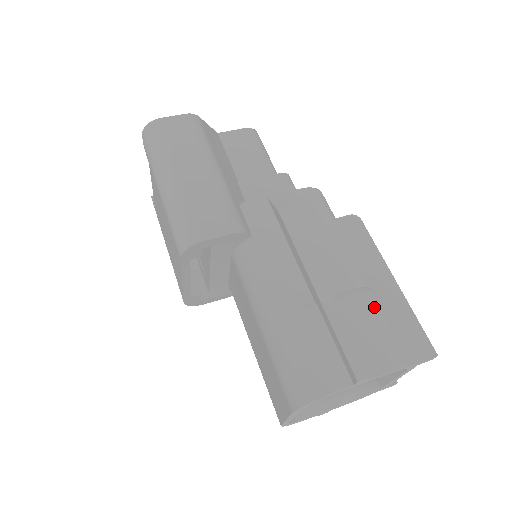
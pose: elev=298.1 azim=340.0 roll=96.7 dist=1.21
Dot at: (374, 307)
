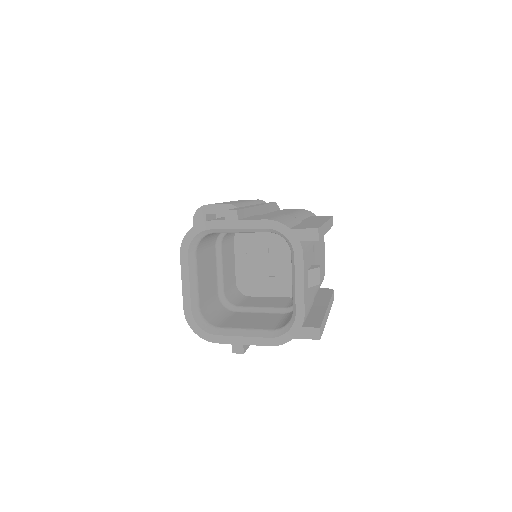
Dot at: (288, 217)
